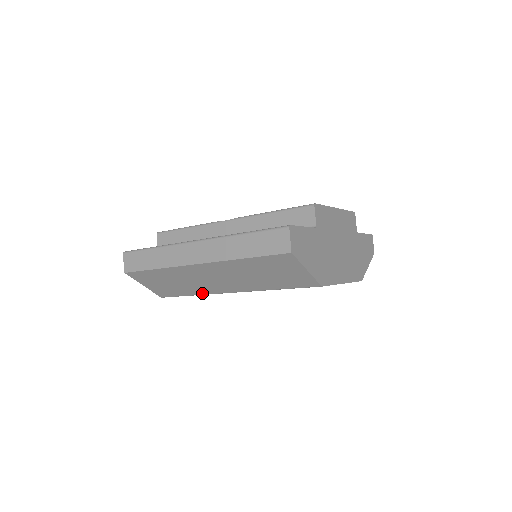
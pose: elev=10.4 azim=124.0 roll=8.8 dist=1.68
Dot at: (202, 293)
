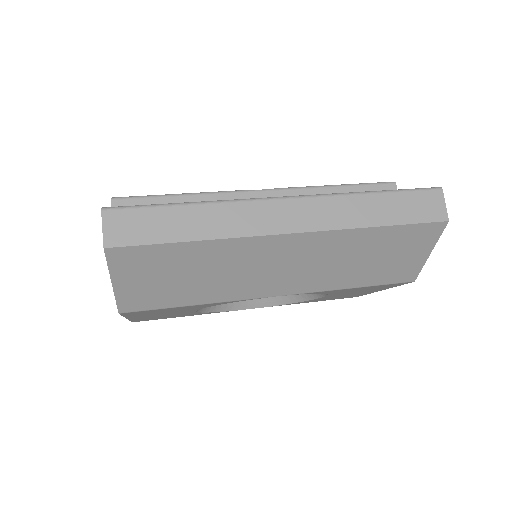
Dot at: (222, 299)
